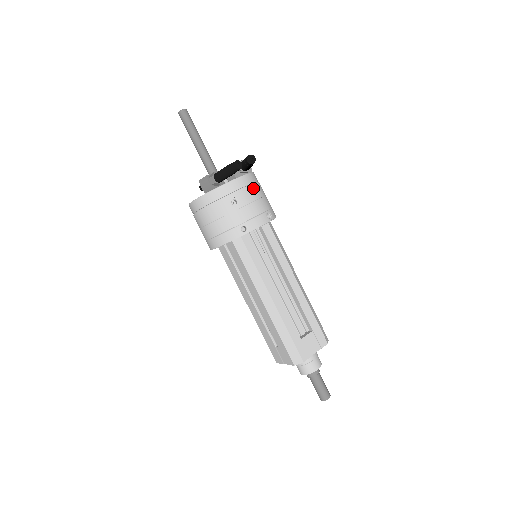
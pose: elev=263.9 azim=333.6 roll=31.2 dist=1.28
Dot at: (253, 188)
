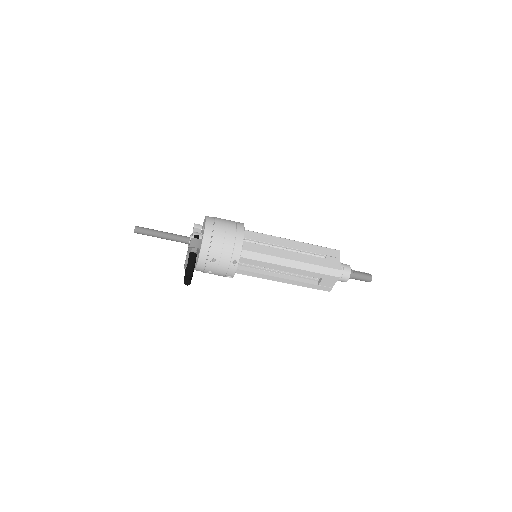
Dot at: (210, 259)
